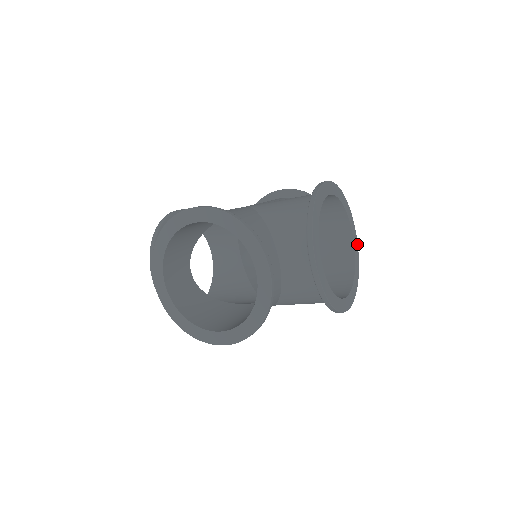
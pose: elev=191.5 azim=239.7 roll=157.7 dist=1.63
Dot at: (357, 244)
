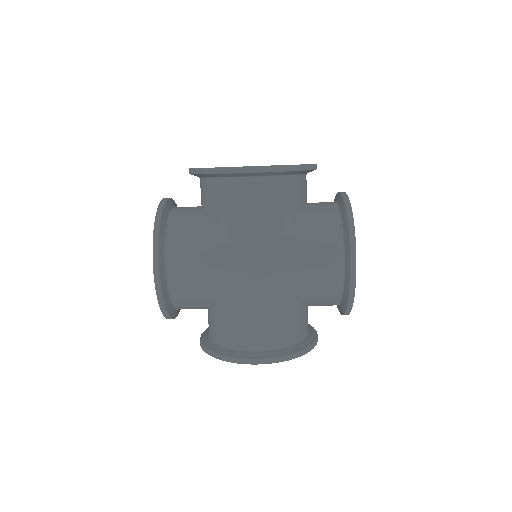
Dot at: occluded
